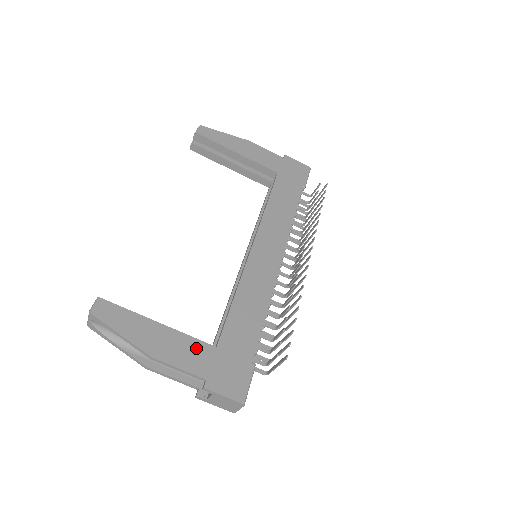
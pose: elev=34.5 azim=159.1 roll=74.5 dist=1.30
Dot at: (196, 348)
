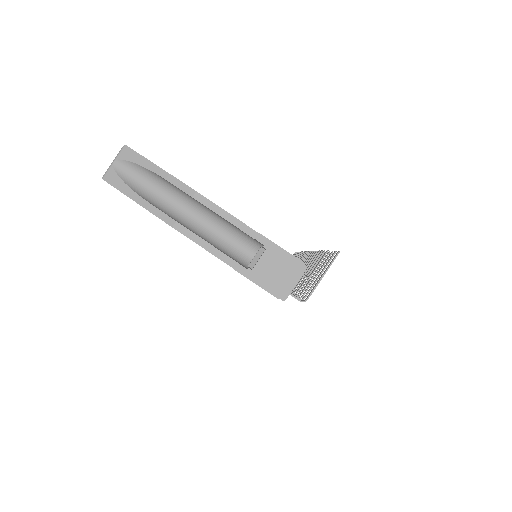
Dot at: occluded
